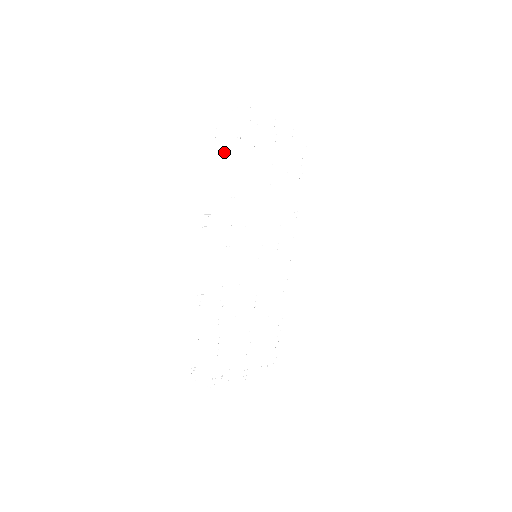
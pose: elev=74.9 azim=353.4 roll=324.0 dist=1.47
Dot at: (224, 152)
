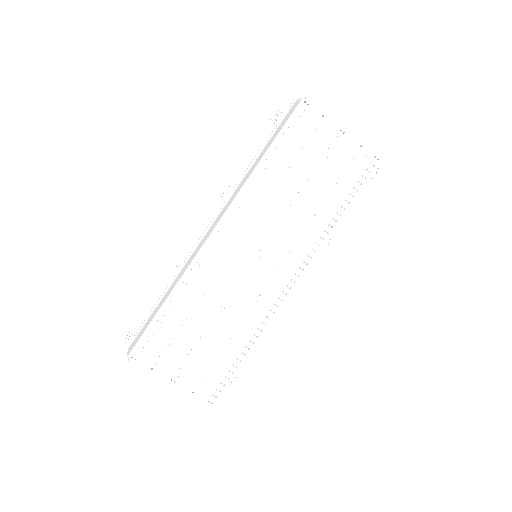
Dot at: (276, 133)
